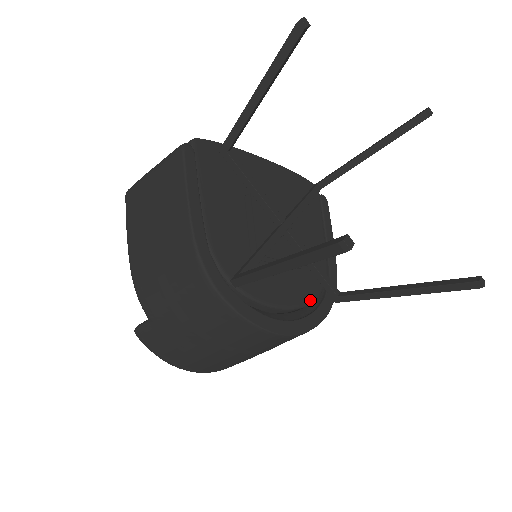
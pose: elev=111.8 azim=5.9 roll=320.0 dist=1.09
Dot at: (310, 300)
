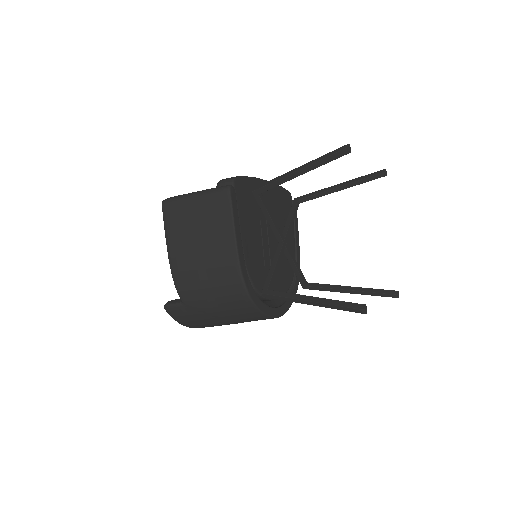
Dot at: (288, 288)
